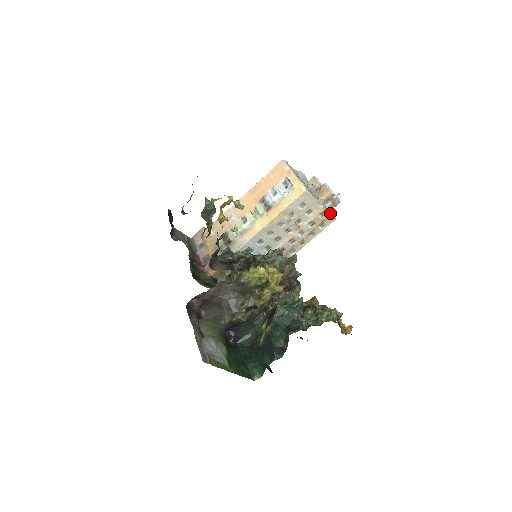
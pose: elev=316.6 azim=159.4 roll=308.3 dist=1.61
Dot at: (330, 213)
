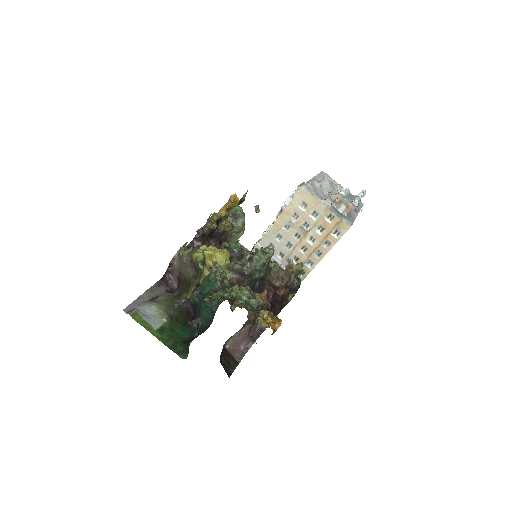
Dot at: (339, 217)
